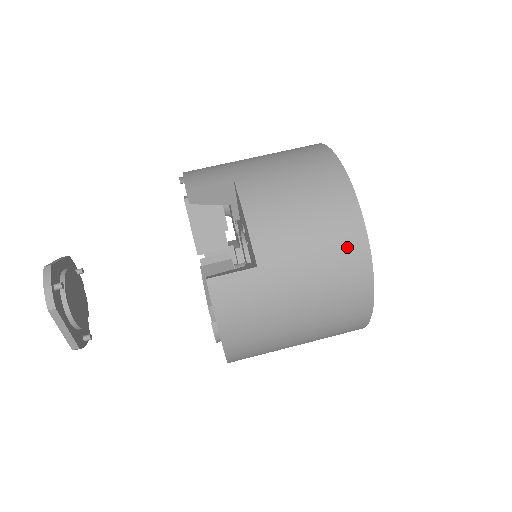
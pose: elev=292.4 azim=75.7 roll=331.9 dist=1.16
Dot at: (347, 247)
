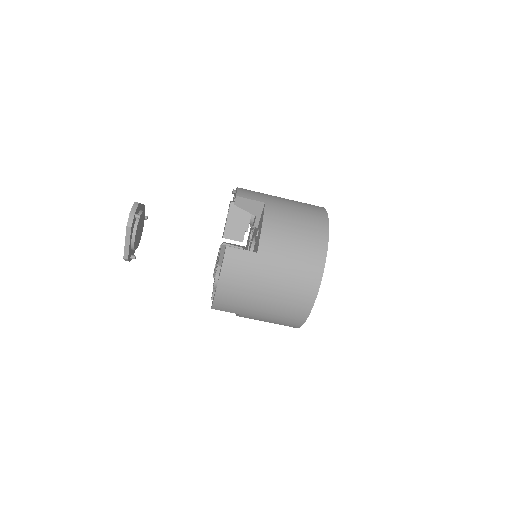
Dot at: (311, 265)
